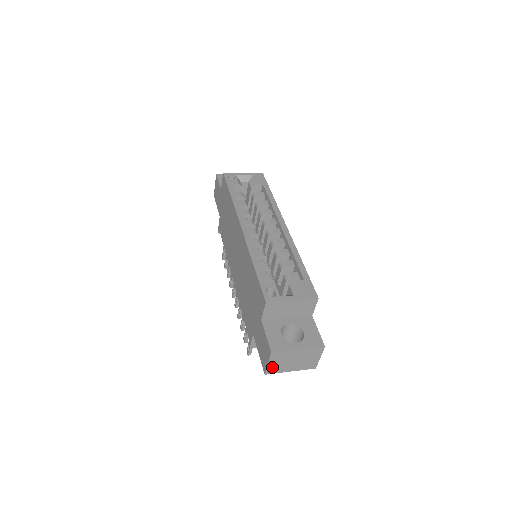
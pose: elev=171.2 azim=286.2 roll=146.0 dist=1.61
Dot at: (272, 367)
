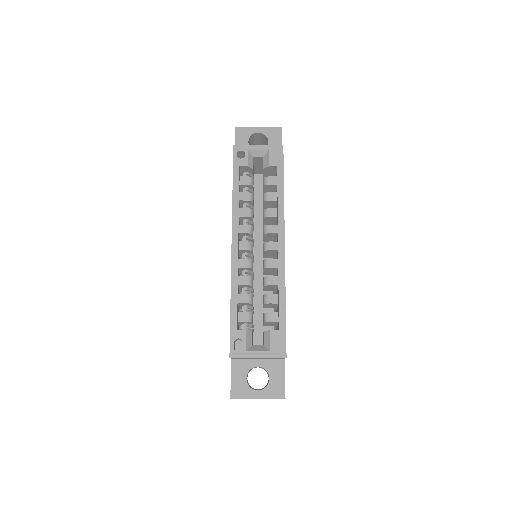
Dot at: occluded
